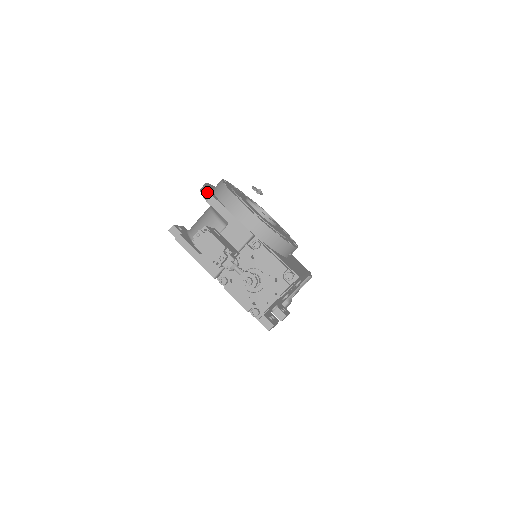
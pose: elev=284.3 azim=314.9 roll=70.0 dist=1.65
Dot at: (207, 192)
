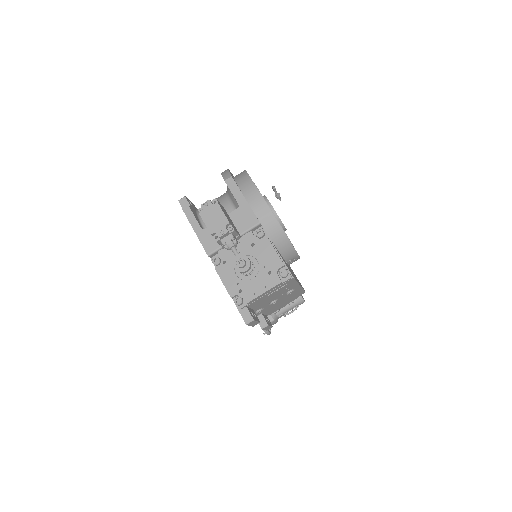
Dot at: (228, 173)
